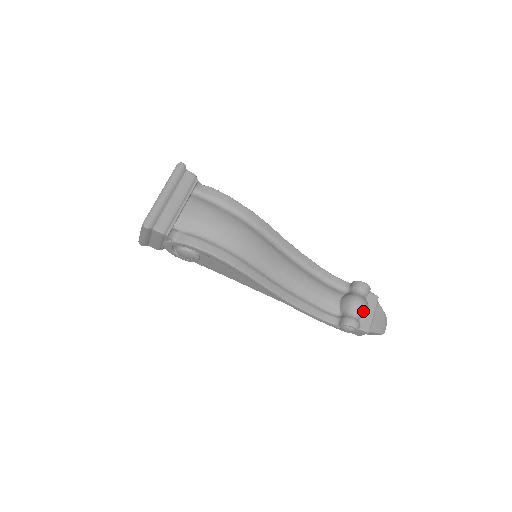
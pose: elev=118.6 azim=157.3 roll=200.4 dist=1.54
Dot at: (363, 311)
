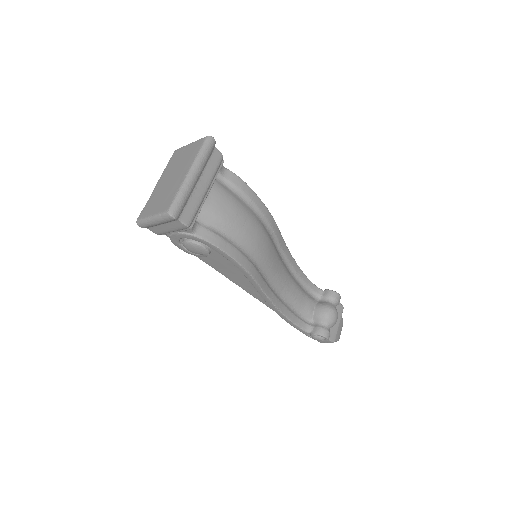
Dot at: (335, 322)
